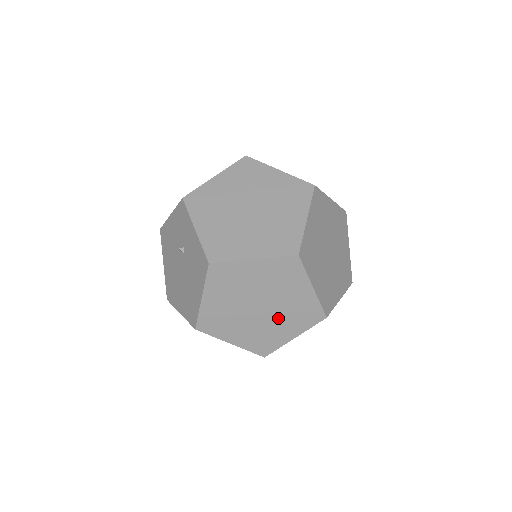
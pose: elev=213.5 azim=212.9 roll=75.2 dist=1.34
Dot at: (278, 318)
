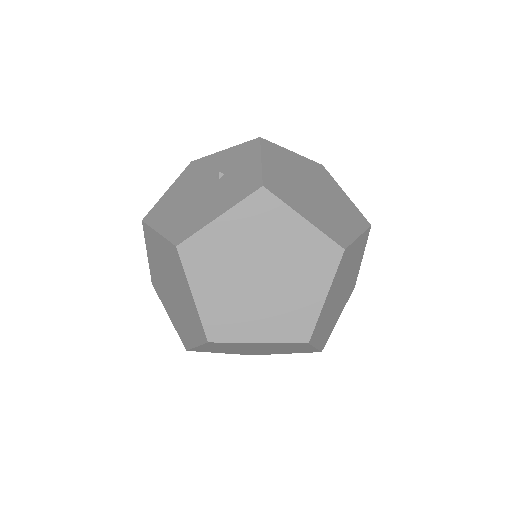
Dot at: (265, 304)
